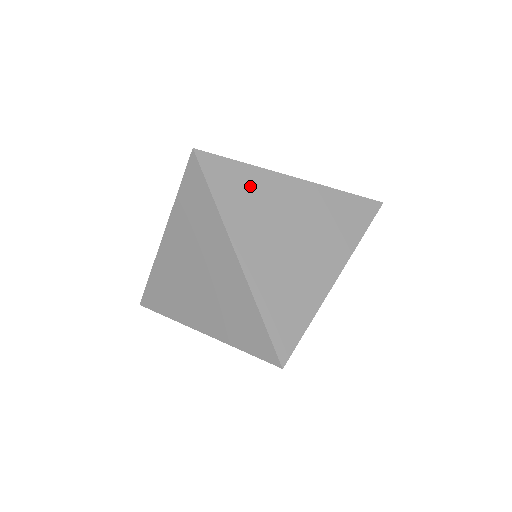
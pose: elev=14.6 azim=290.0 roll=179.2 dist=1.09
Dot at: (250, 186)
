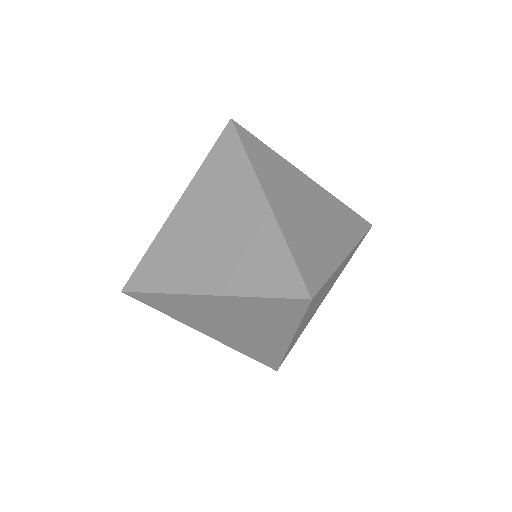
Dot at: (274, 162)
